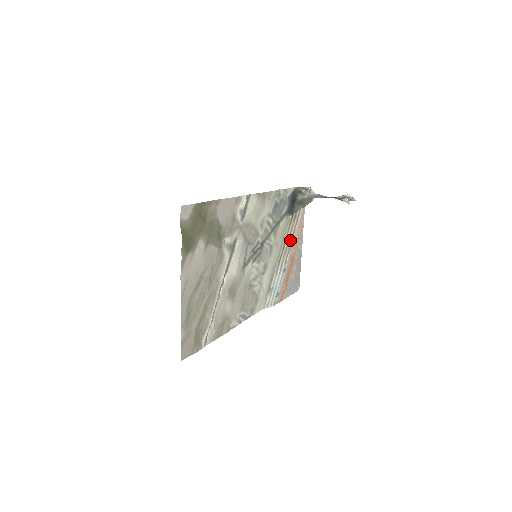
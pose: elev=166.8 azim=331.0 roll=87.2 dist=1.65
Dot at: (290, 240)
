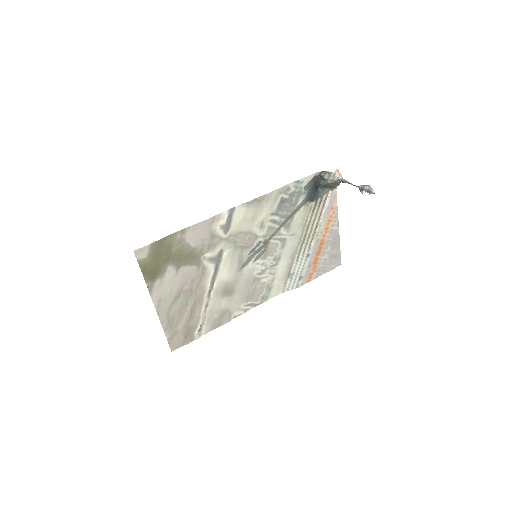
Dot at: (314, 226)
